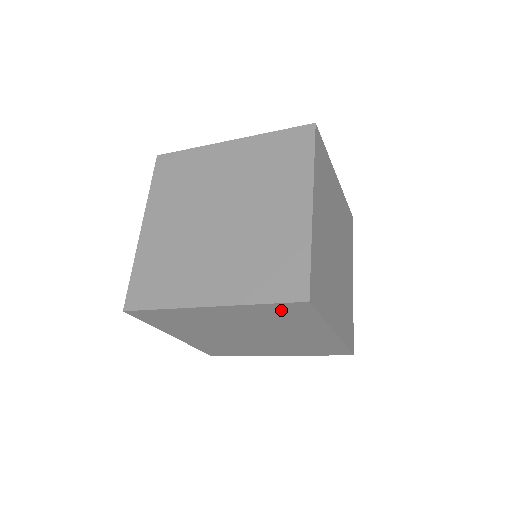
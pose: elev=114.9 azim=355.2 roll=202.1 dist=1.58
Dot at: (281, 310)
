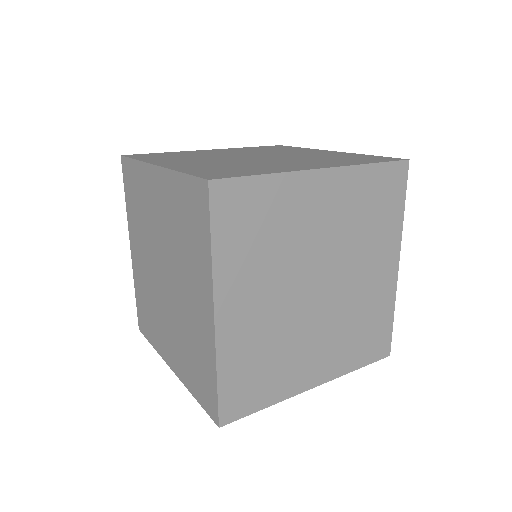
Dot at: (190, 201)
